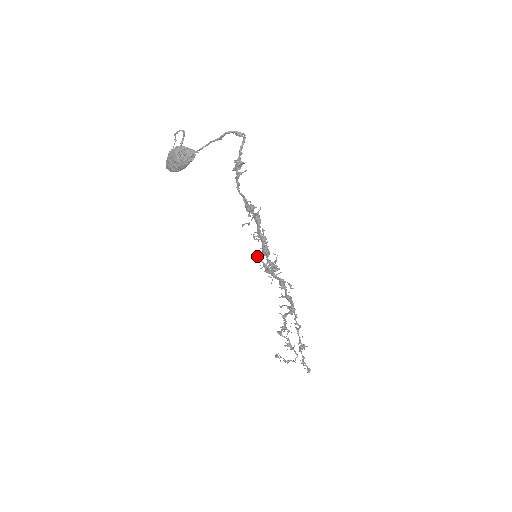
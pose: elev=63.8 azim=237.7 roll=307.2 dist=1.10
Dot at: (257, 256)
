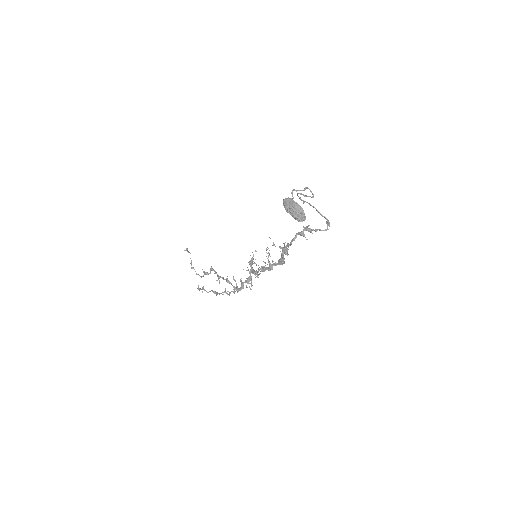
Dot at: occluded
